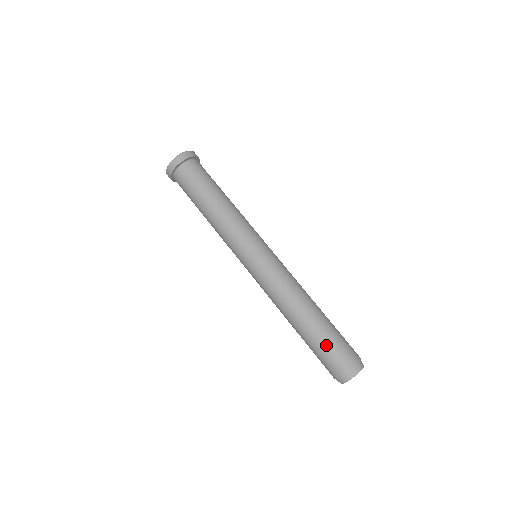
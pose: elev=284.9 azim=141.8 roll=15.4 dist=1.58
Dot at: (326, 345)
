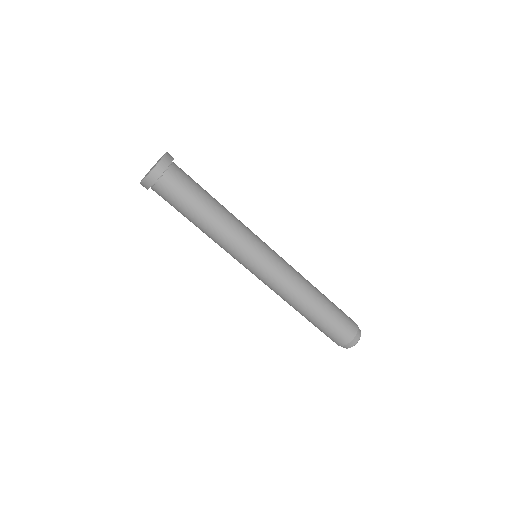
Dot at: (322, 331)
